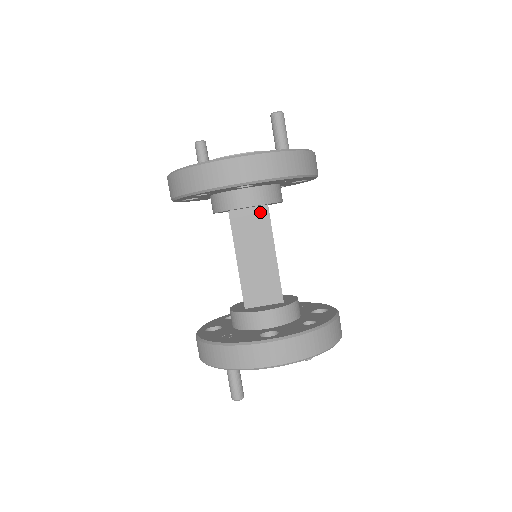
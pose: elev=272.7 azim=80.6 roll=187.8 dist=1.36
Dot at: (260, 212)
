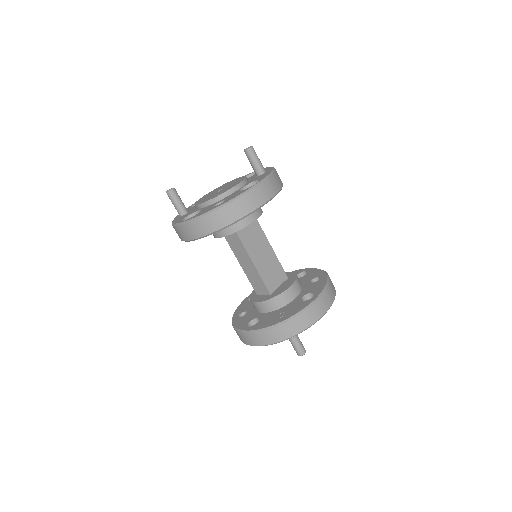
Dot at: (253, 222)
